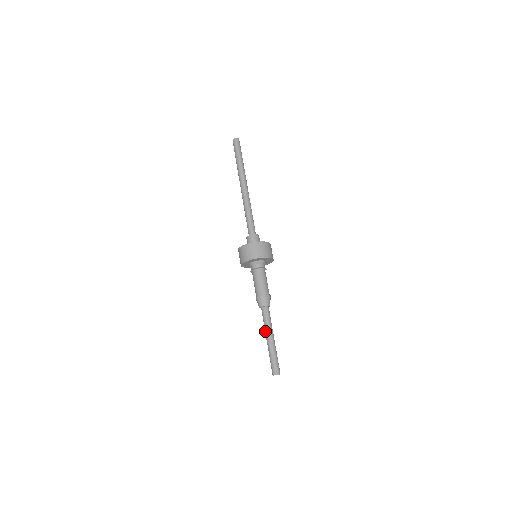
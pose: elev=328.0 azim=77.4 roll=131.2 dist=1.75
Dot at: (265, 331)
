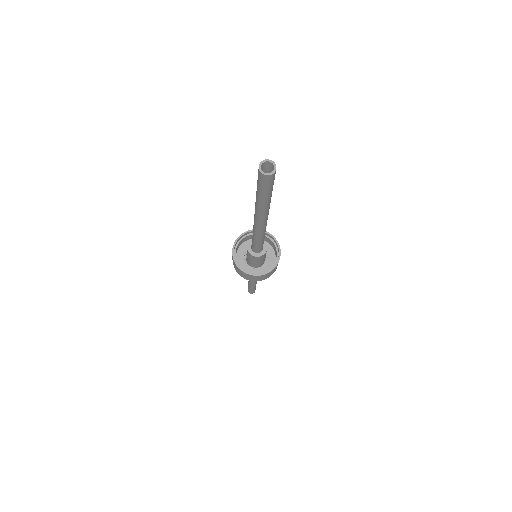
Dot at: (249, 282)
